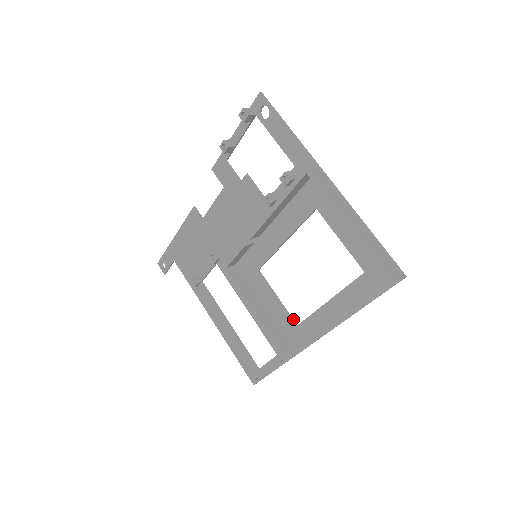
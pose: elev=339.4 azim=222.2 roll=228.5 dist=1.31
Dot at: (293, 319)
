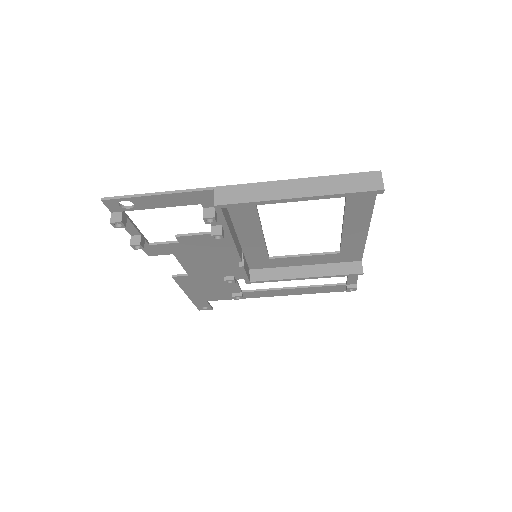
Dot at: (332, 252)
